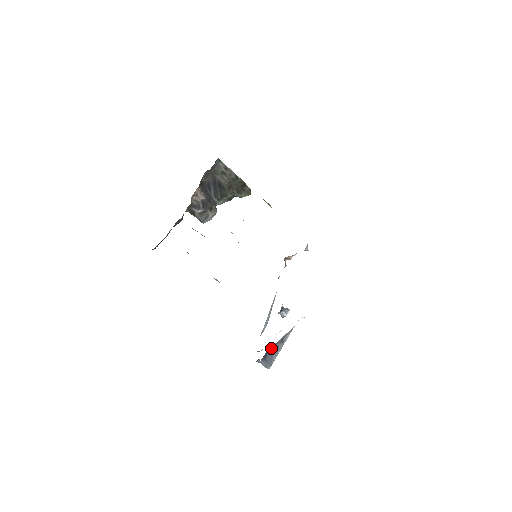
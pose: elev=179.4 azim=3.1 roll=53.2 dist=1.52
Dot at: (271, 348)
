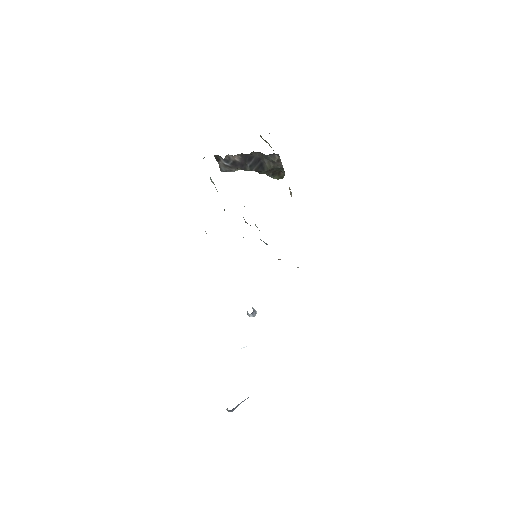
Dot at: occluded
